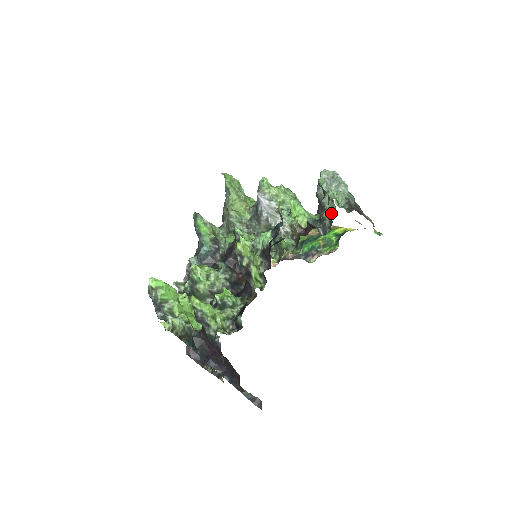
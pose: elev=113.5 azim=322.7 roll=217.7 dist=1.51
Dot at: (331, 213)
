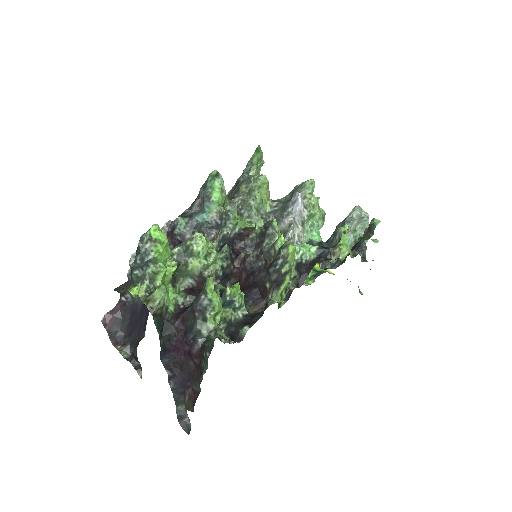
Dot at: occluded
